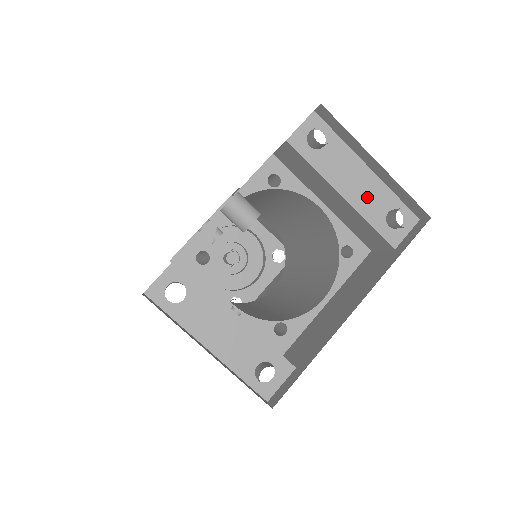
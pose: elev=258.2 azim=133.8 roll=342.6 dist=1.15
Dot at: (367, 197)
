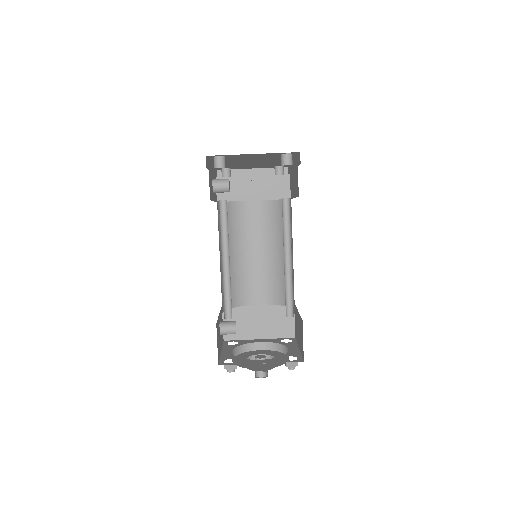
Dot at: occluded
